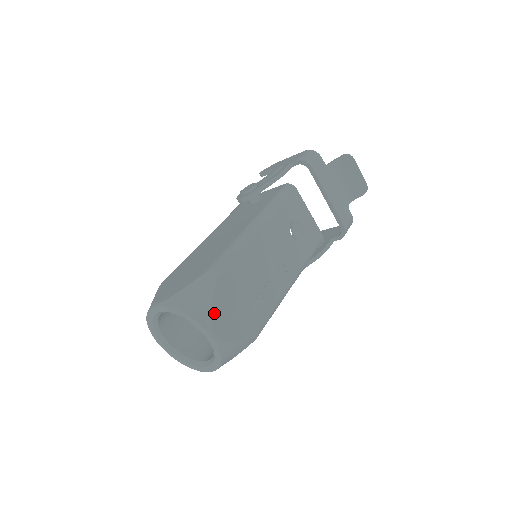
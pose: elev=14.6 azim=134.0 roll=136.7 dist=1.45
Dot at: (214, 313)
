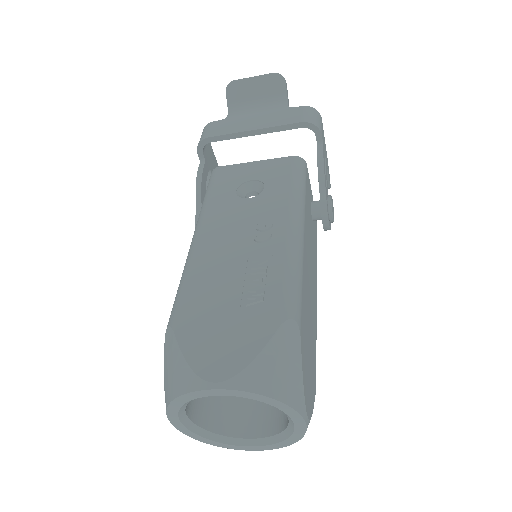
Dot at: (195, 363)
